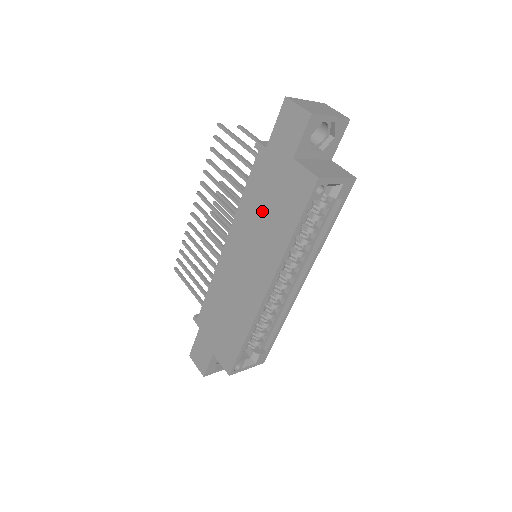
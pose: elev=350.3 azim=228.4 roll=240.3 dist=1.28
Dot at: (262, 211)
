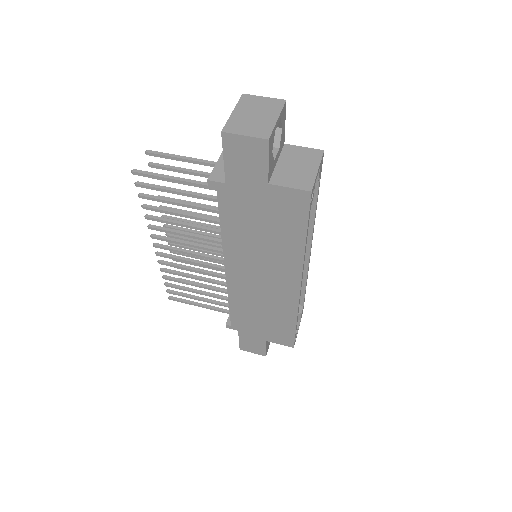
Dot at: (256, 234)
